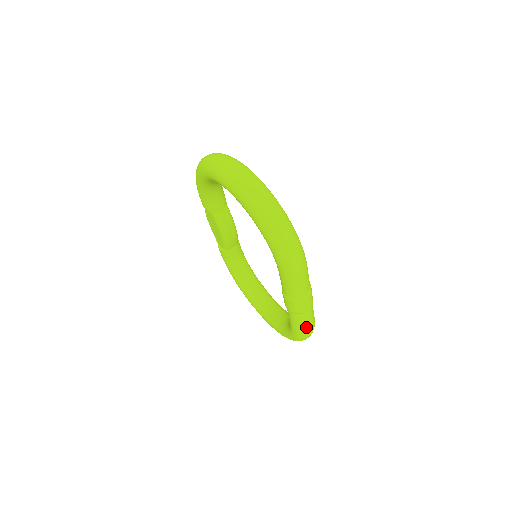
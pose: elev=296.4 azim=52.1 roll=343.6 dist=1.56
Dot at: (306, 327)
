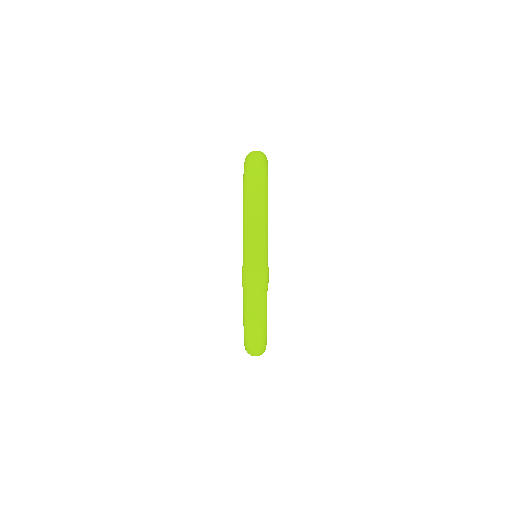
Dot at: (251, 317)
